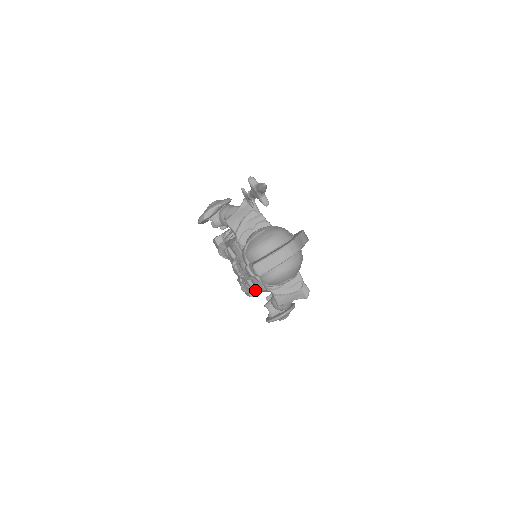
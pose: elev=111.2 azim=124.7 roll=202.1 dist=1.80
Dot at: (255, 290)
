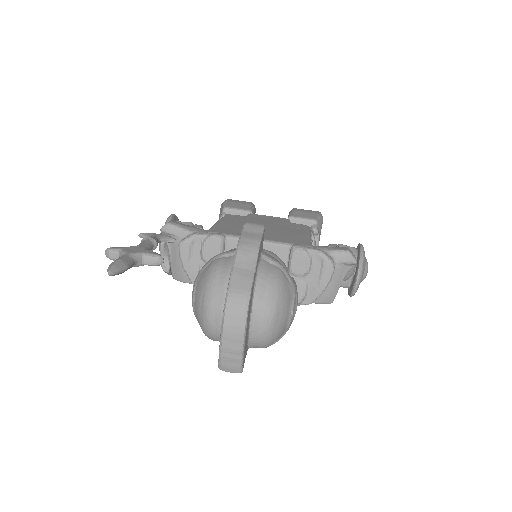
Dot at: occluded
